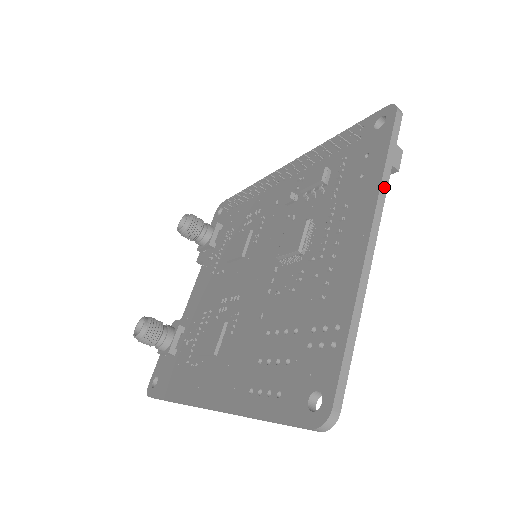
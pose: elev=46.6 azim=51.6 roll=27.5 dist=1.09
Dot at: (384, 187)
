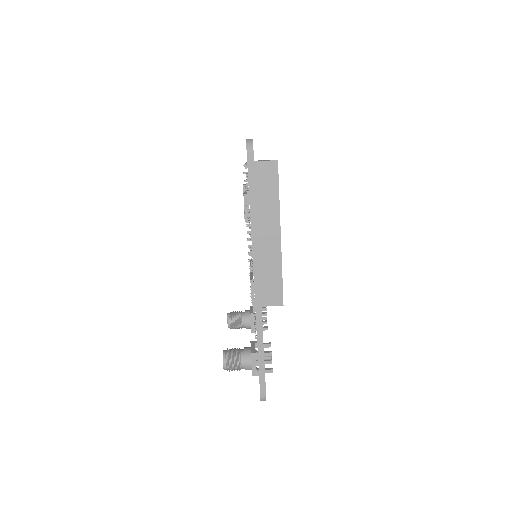
Dot at: occluded
